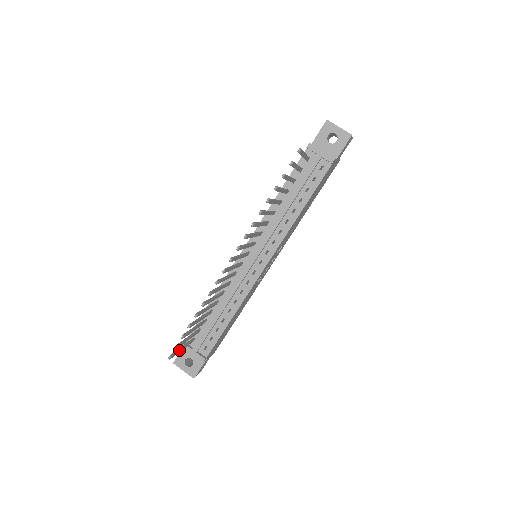
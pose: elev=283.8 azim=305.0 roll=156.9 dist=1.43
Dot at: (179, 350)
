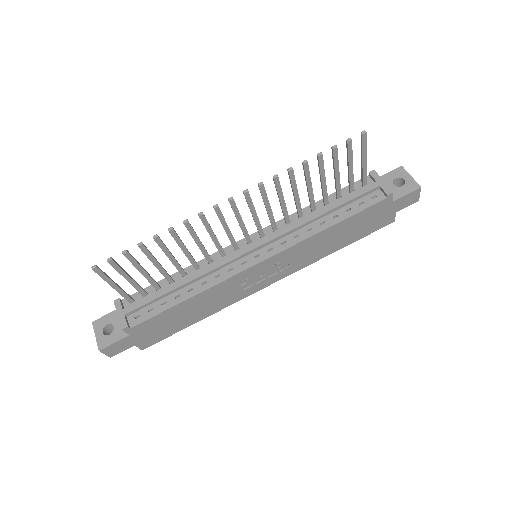
Dot at: (110, 278)
